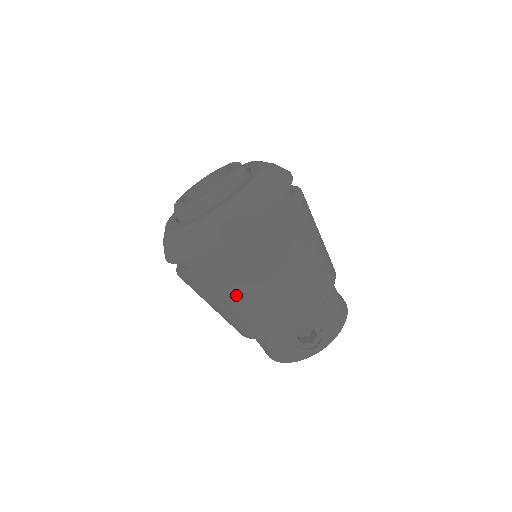
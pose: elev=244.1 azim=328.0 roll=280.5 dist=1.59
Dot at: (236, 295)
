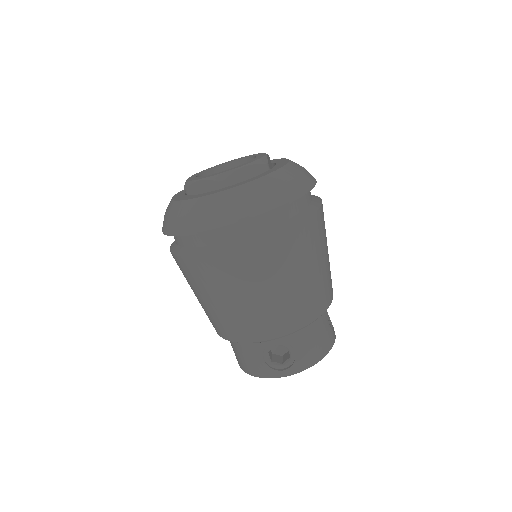
Dot at: (215, 287)
